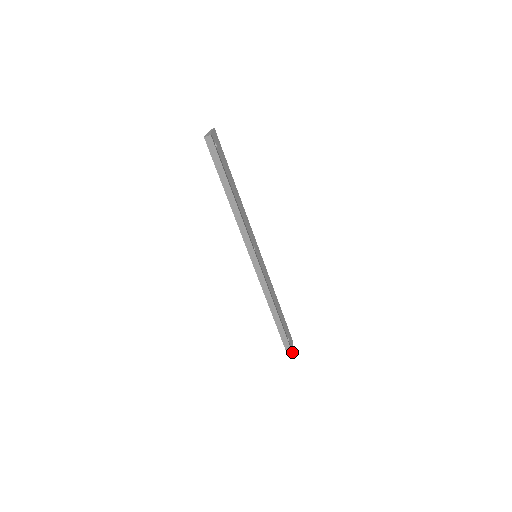
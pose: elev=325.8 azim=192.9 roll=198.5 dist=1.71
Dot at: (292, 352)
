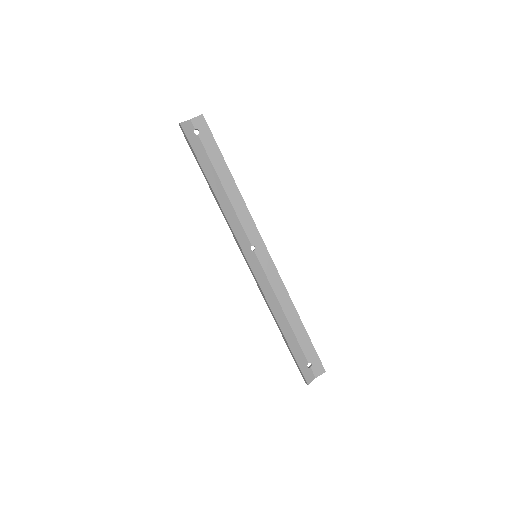
Dot at: (307, 380)
